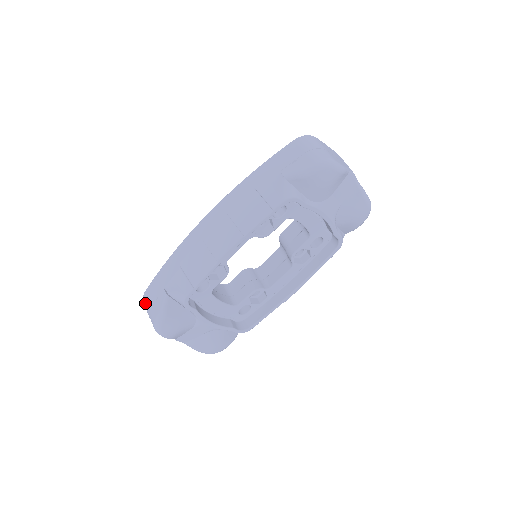
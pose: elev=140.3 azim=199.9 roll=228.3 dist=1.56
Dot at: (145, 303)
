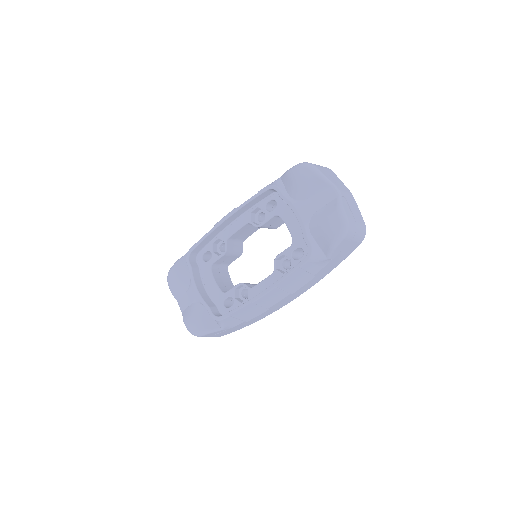
Dot at: occluded
